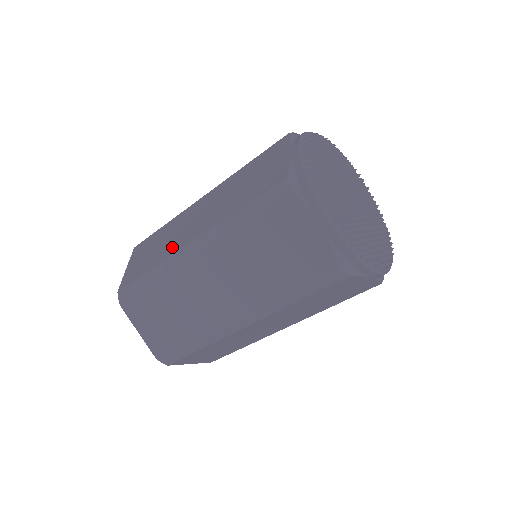
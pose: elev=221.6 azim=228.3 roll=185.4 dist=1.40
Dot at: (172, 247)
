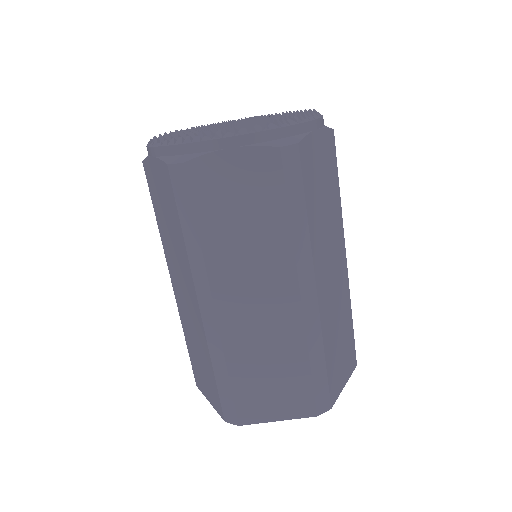
Dot at: occluded
